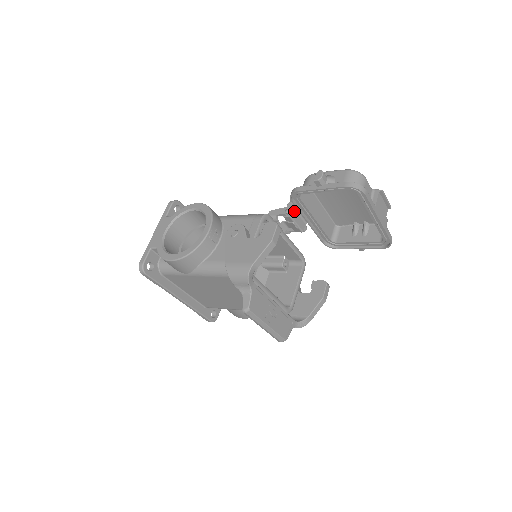
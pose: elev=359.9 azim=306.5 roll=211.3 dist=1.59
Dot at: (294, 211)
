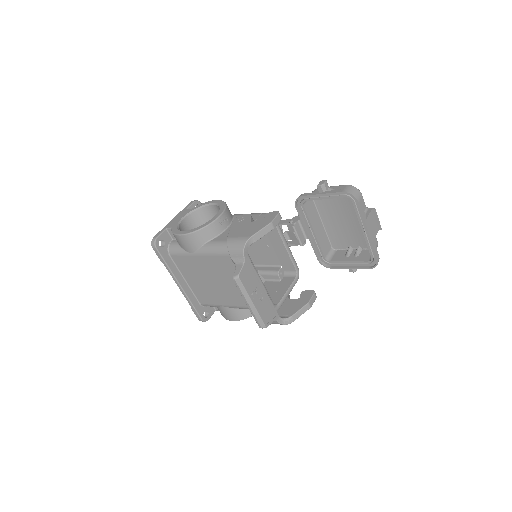
Dot at: (297, 223)
